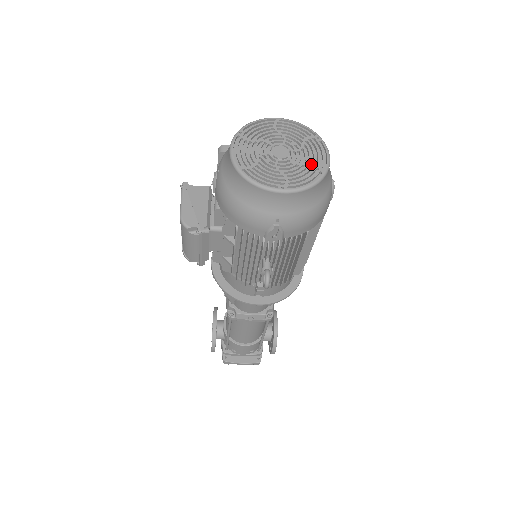
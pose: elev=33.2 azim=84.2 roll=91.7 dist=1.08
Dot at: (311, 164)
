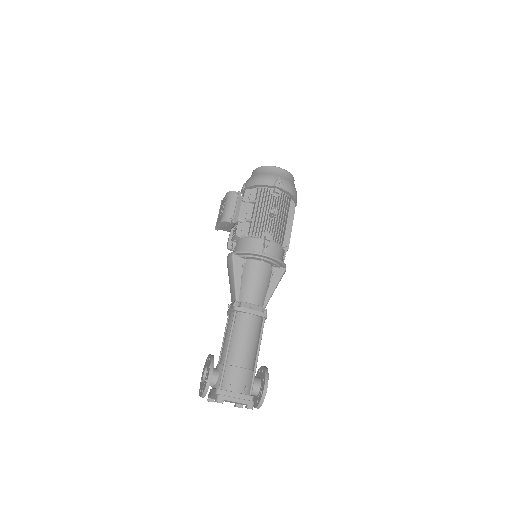
Dot at: occluded
